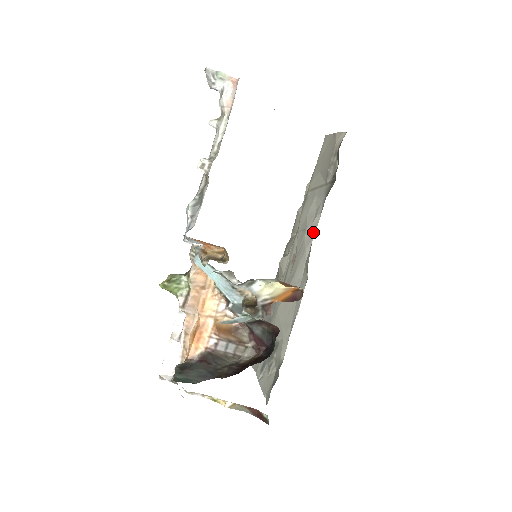
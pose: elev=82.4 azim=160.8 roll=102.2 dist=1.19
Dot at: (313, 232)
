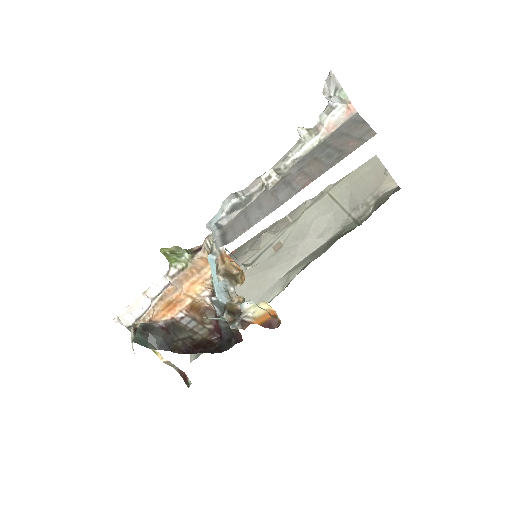
Dot at: (311, 249)
